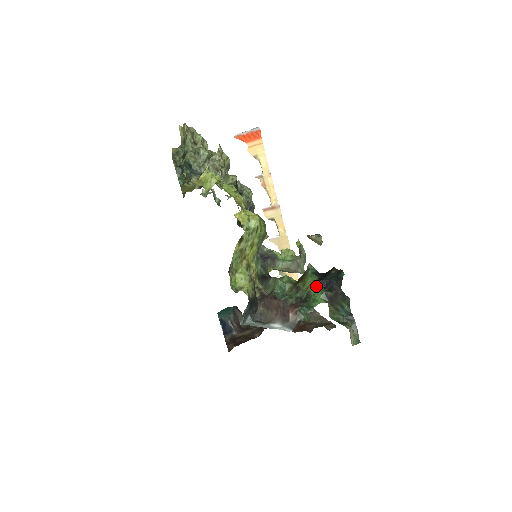
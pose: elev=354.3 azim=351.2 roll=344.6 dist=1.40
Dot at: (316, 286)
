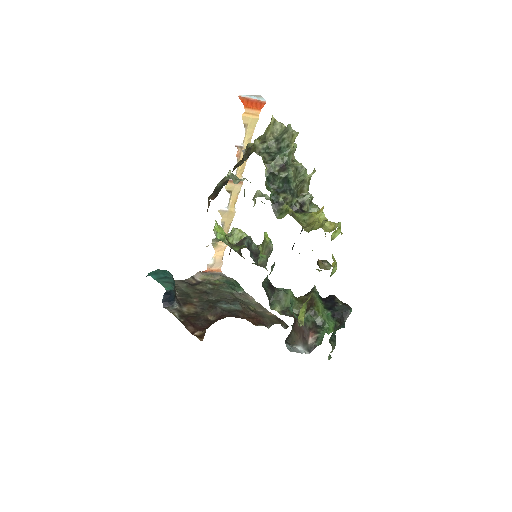
Dot at: (328, 315)
